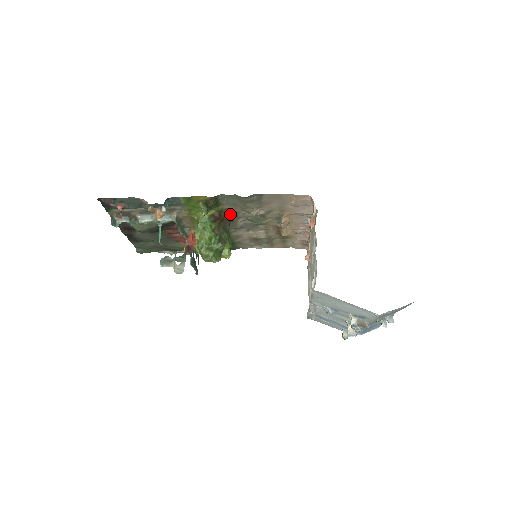
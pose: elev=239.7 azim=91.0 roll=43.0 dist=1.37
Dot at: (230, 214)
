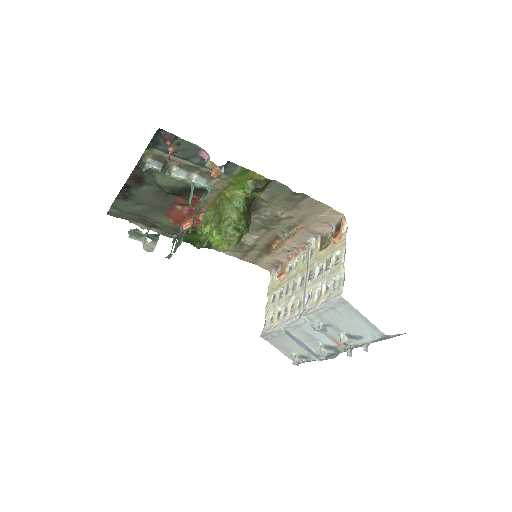
Dot at: (257, 205)
